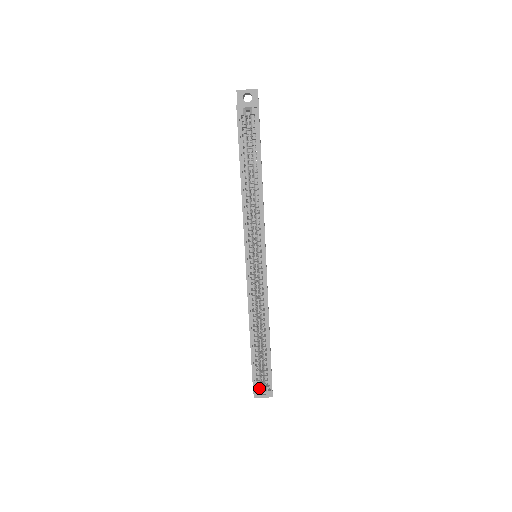
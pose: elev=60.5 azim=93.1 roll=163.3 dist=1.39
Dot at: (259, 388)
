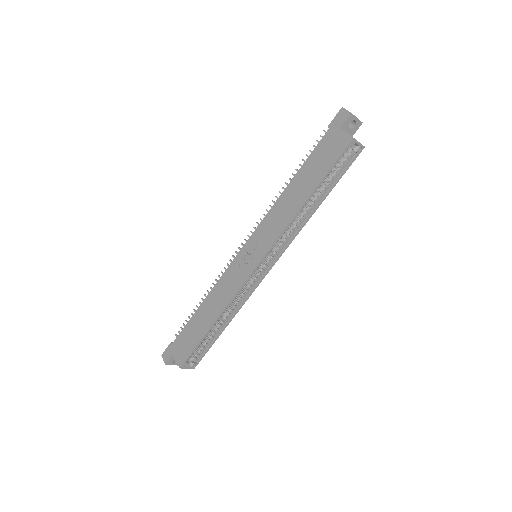
Dot at: (187, 364)
